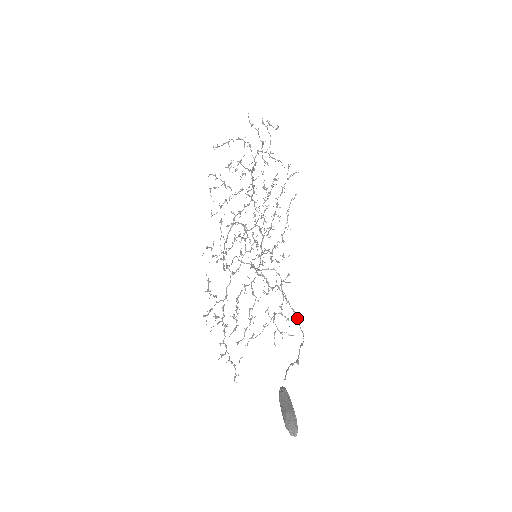
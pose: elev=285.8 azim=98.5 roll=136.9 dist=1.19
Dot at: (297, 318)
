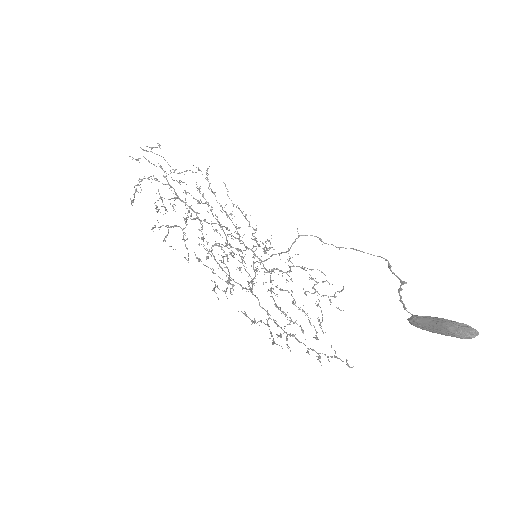
Dot at: (362, 251)
